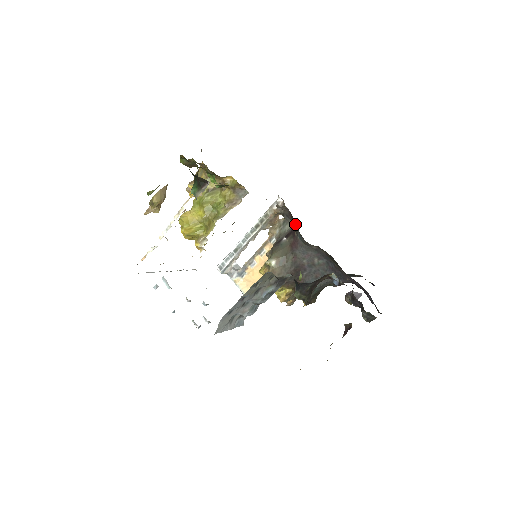
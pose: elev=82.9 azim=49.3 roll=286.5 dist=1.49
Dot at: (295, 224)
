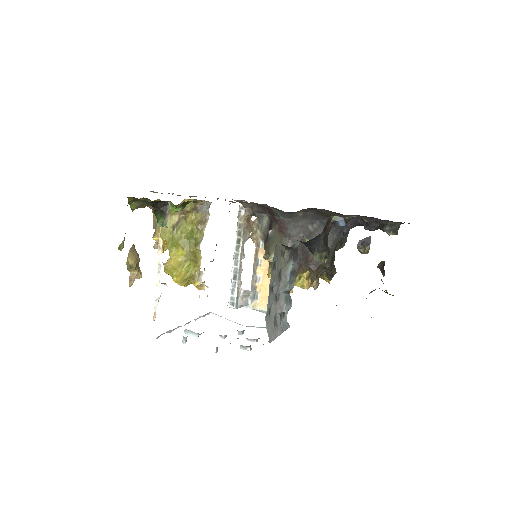
Dot at: (270, 210)
